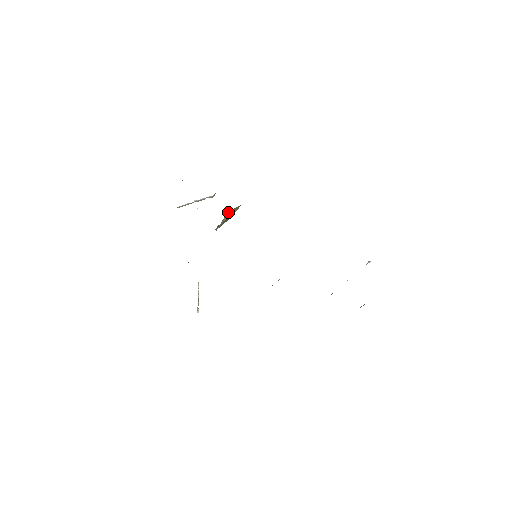
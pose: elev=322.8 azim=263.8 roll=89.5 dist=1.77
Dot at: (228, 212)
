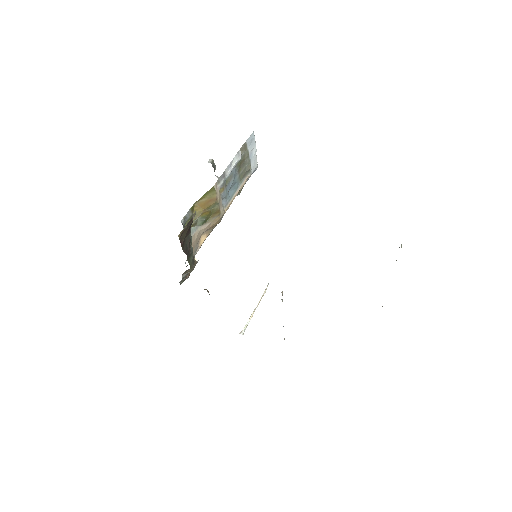
Dot at: (196, 204)
